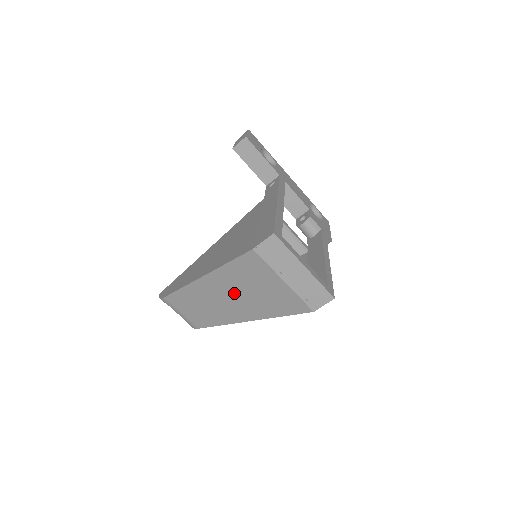
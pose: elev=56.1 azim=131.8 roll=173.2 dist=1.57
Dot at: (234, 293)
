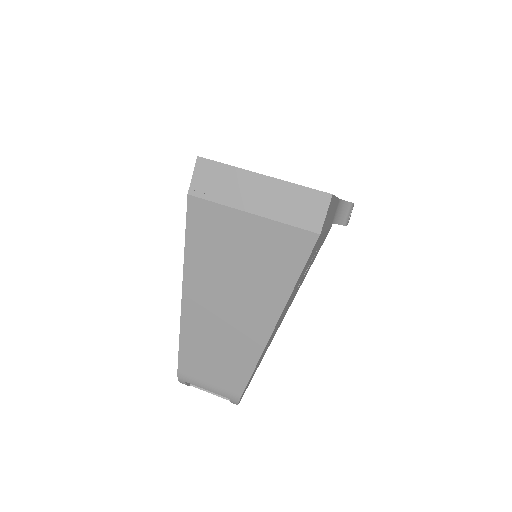
Dot at: (225, 292)
